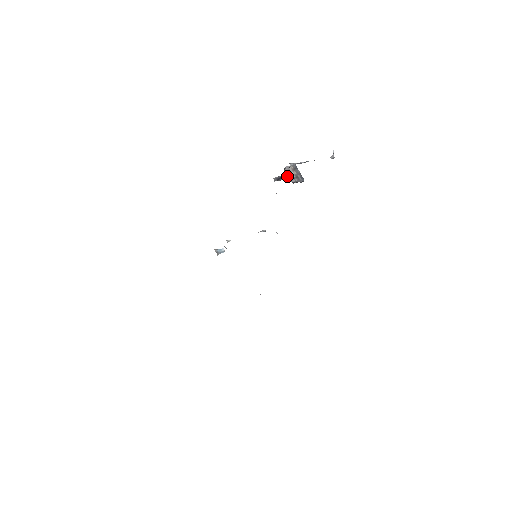
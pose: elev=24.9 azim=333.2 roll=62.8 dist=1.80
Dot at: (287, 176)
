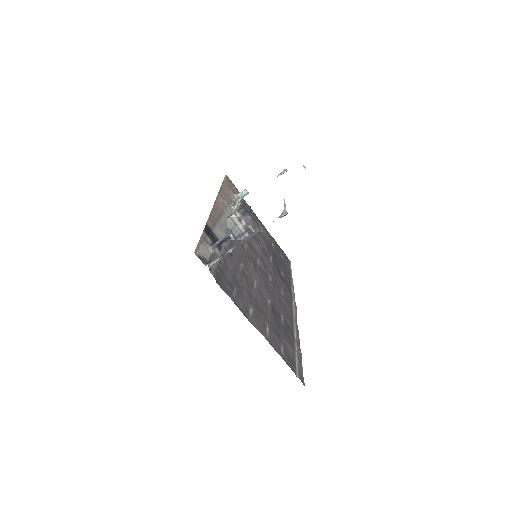
Dot at: (231, 235)
